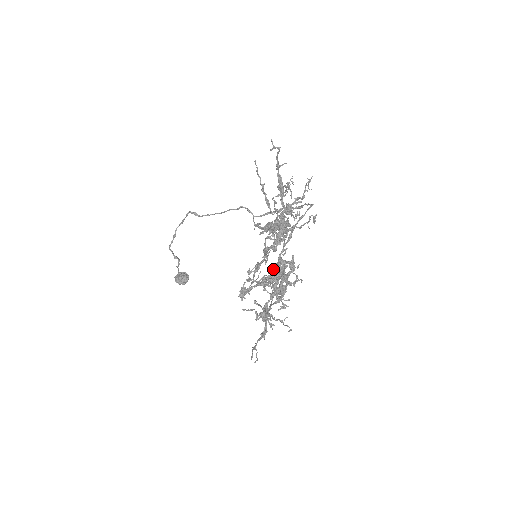
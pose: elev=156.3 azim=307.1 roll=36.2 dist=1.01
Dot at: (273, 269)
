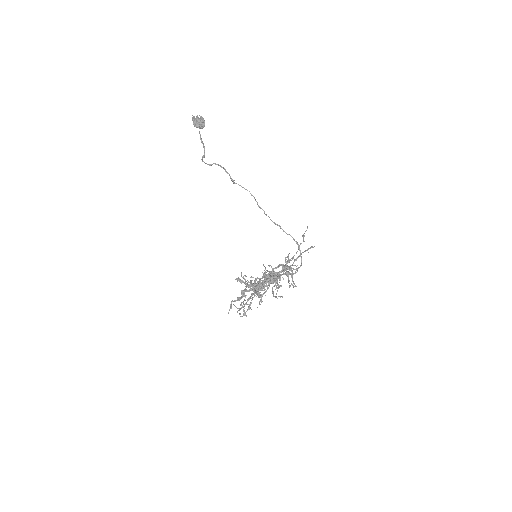
Dot at: occluded
